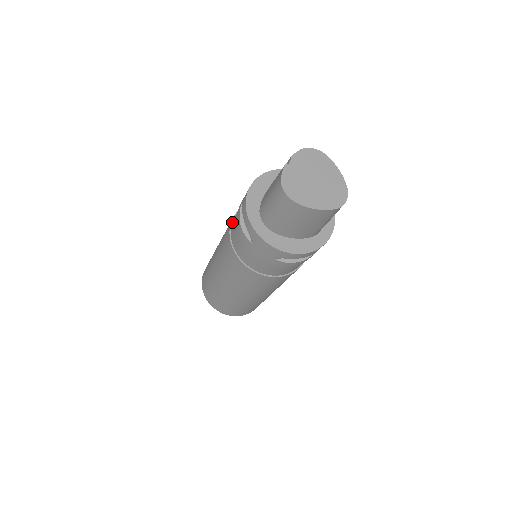
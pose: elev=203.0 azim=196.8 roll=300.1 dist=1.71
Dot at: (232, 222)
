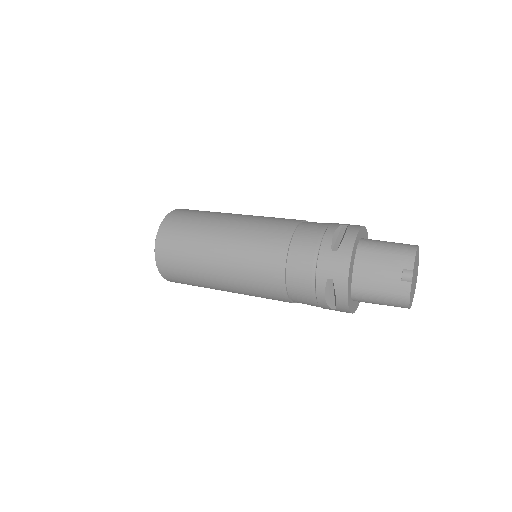
Dot at: (286, 270)
